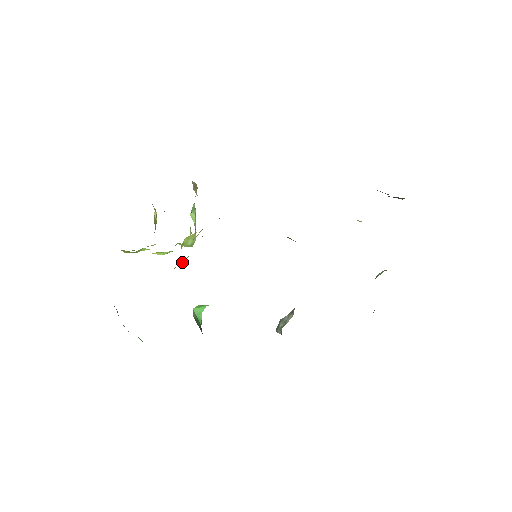
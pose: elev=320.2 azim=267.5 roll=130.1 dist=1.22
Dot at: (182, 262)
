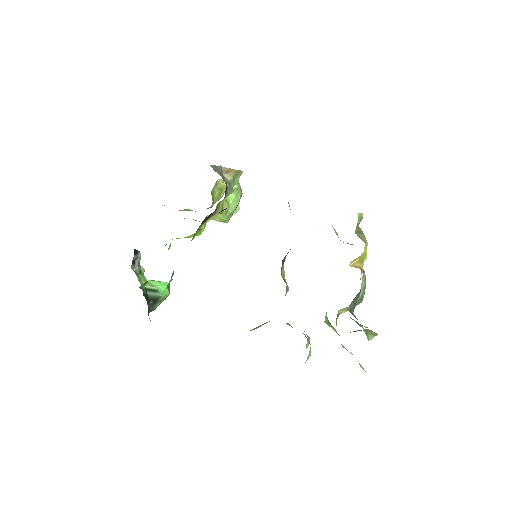
Dot at: (192, 235)
